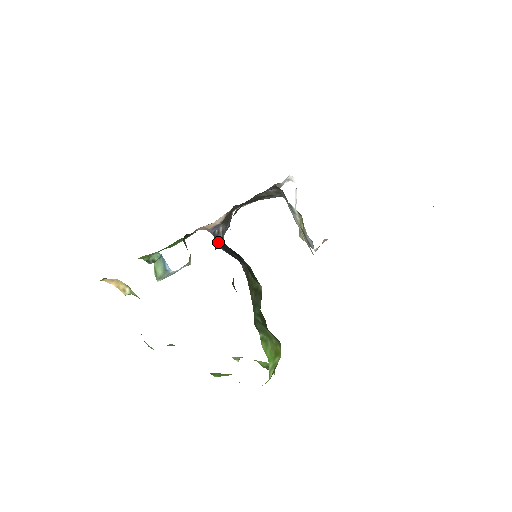
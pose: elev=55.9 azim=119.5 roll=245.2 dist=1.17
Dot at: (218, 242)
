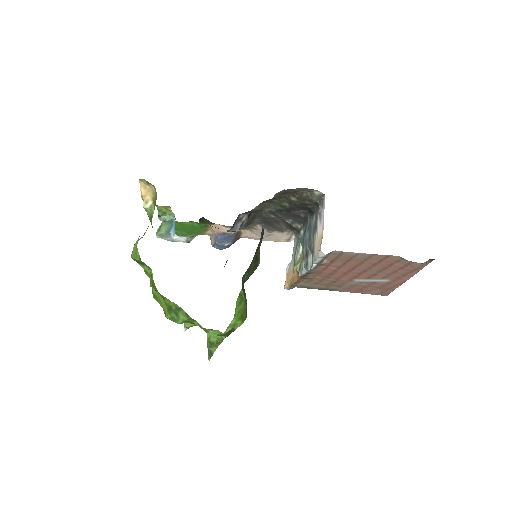
Dot at: (235, 227)
